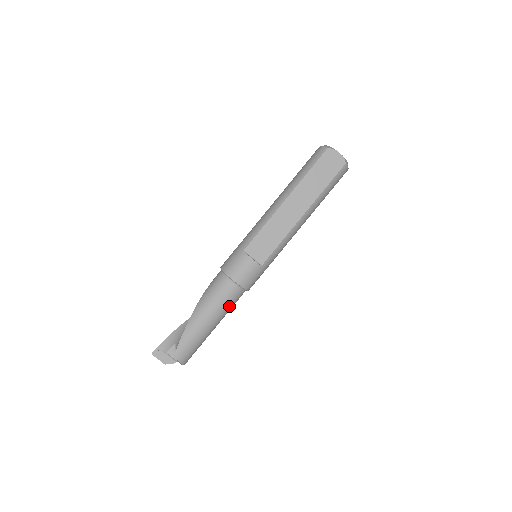
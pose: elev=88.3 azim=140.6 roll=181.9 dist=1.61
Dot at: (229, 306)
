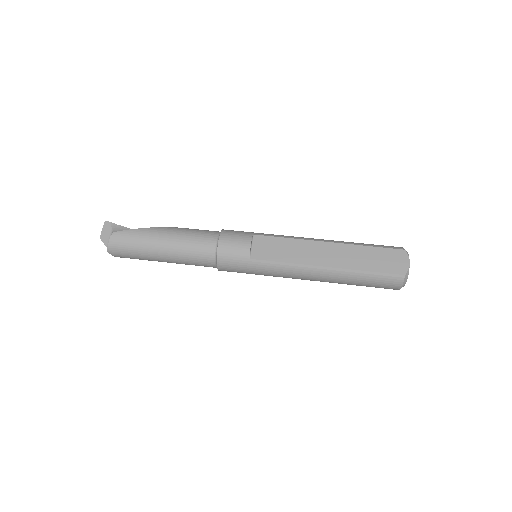
Dot at: (191, 255)
